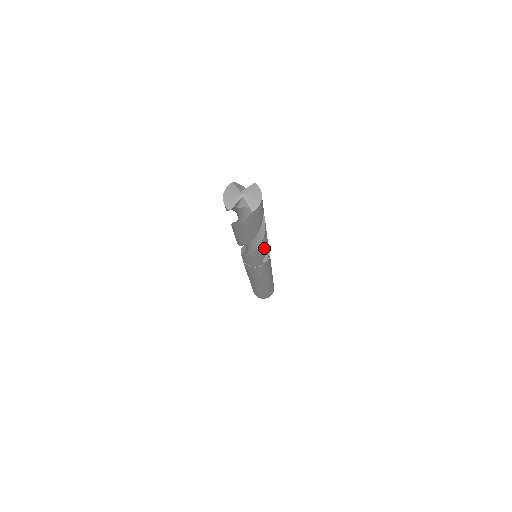
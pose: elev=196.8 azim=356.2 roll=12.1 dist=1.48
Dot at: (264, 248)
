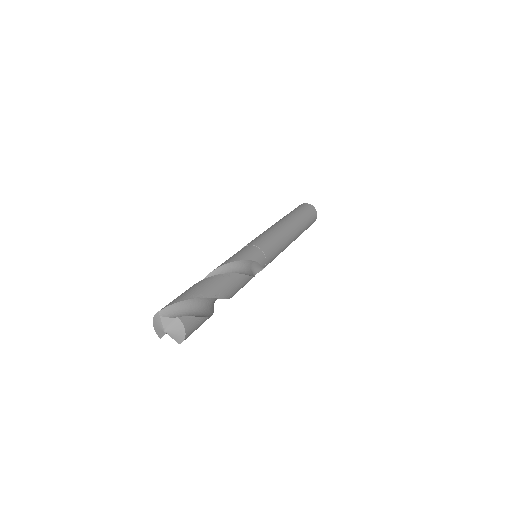
Dot at: (243, 286)
